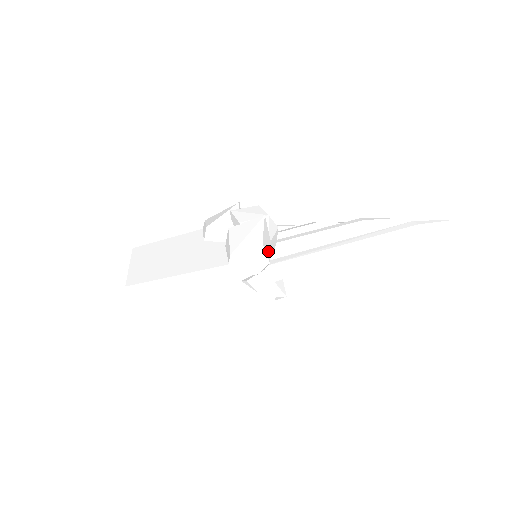
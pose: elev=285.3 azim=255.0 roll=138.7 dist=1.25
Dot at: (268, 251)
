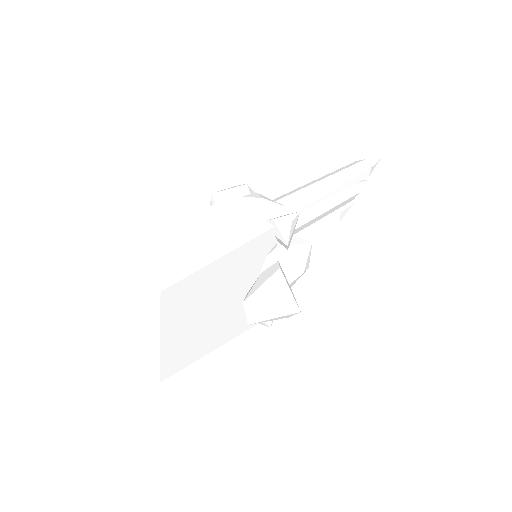
Dot at: occluded
